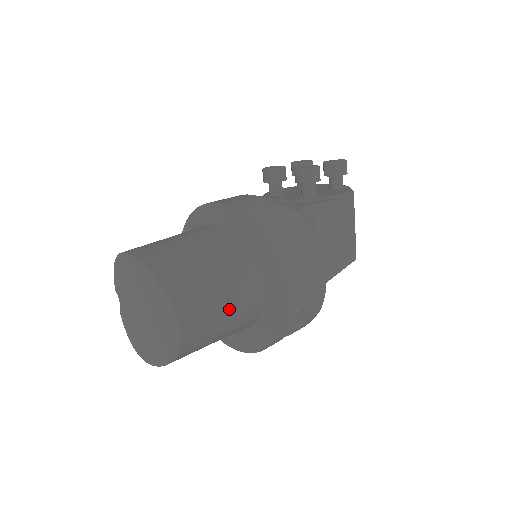
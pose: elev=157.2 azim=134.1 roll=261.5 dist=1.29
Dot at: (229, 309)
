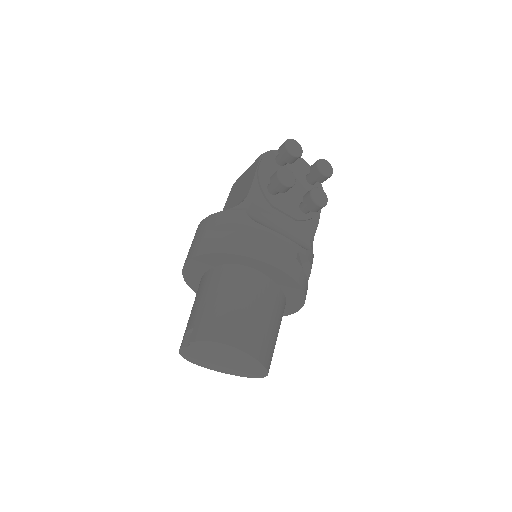
Dot at: occluded
